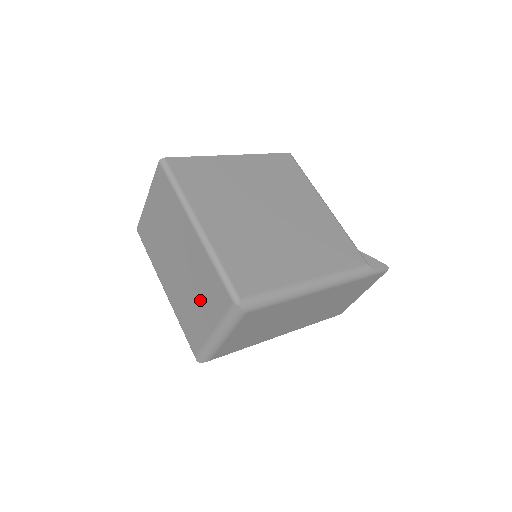
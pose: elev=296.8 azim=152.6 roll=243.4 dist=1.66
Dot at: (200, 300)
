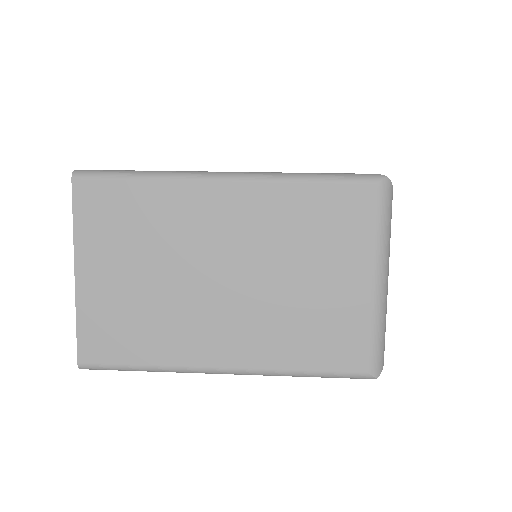
Dot at: (316, 268)
